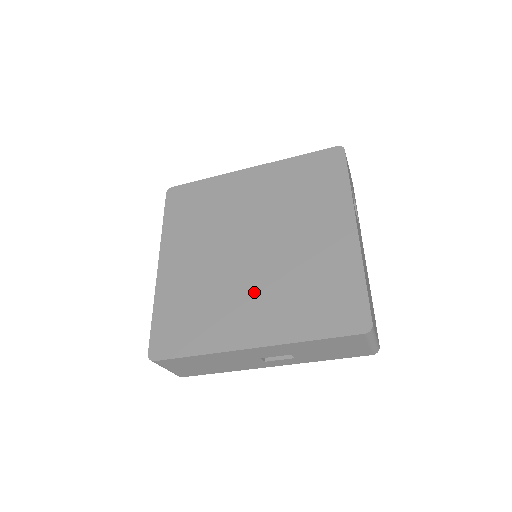
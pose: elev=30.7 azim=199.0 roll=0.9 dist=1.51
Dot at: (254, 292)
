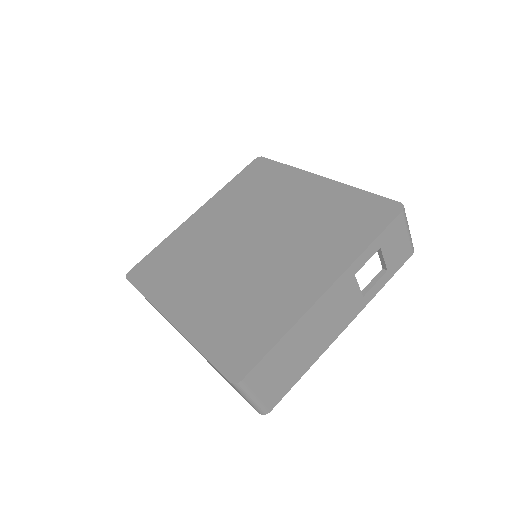
Dot at: (213, 281)
